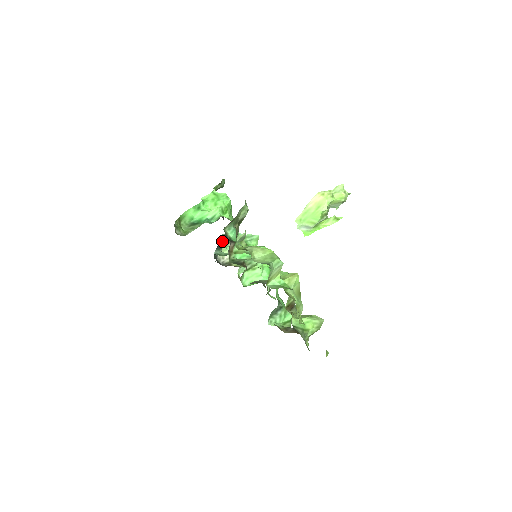
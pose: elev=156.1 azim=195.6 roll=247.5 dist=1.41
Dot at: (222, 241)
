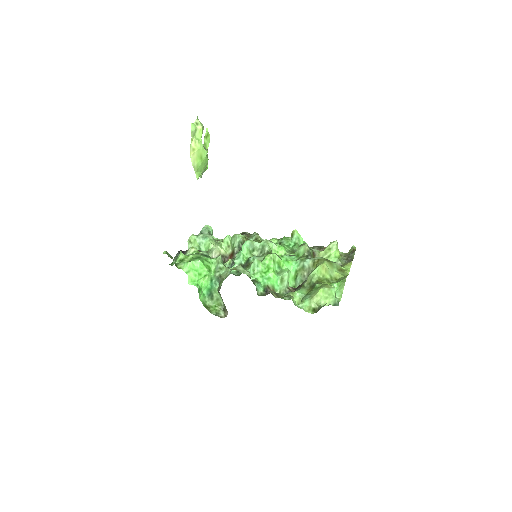
Dot at: occluded
